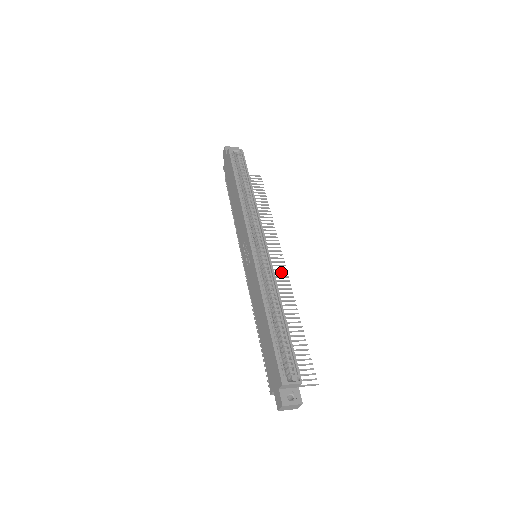
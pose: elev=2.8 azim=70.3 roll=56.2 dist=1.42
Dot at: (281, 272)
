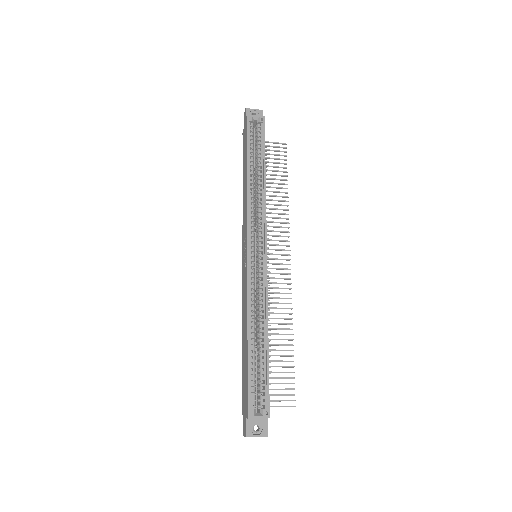
Dot at: (284, 273)
